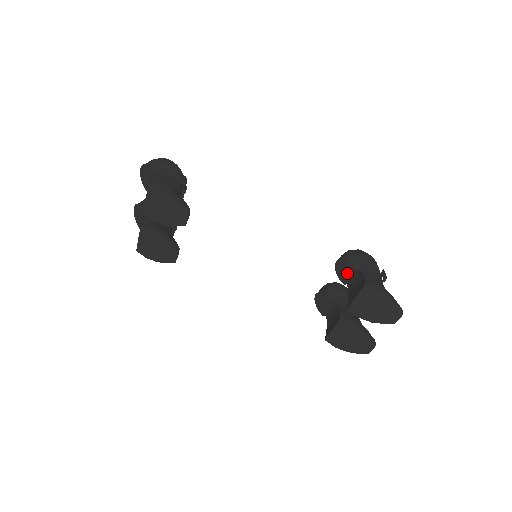
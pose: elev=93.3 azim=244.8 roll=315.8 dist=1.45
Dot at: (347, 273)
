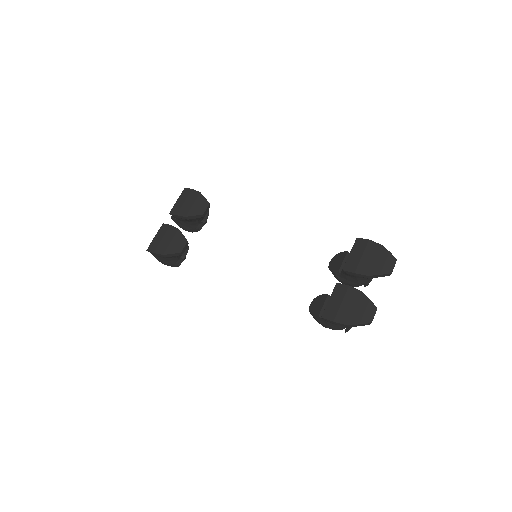
Dot at: (340, 260)
